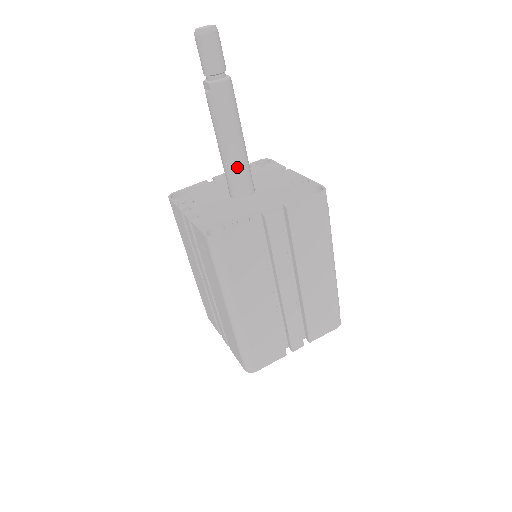
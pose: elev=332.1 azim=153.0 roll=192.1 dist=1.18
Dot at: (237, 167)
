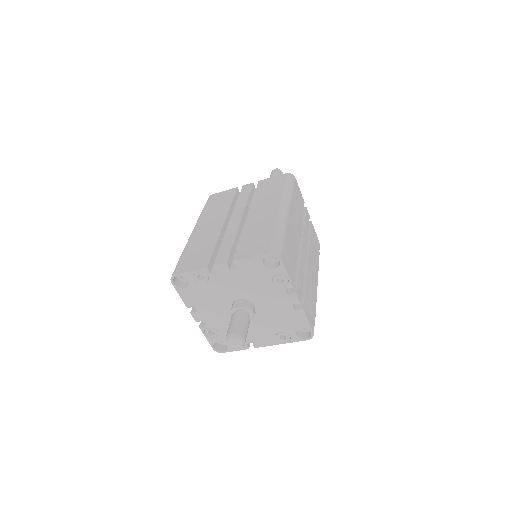
Dot at: occluded
